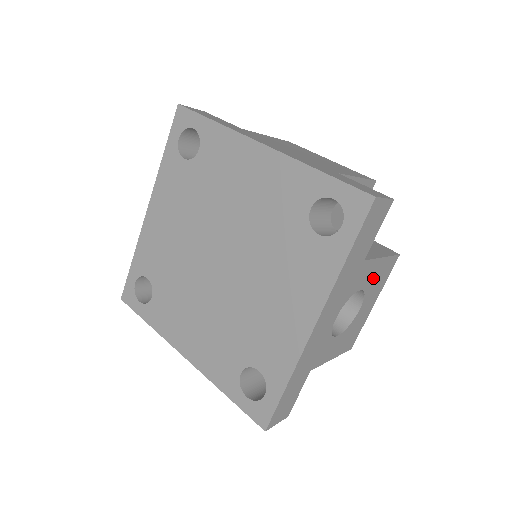
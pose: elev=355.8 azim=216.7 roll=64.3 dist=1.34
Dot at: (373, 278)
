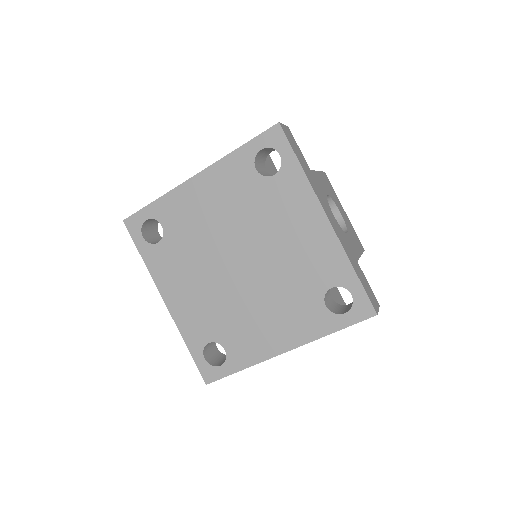
Dot at: (326, 187)
